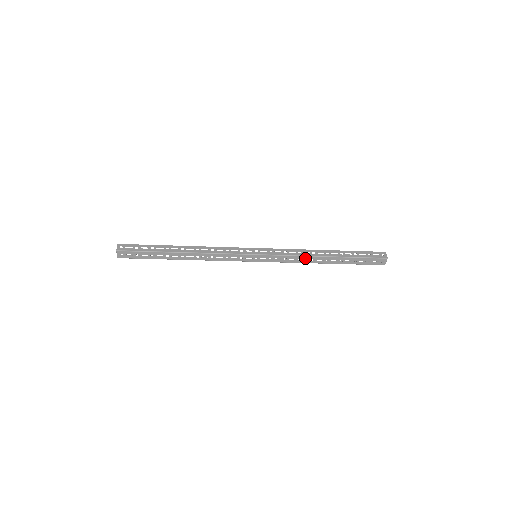
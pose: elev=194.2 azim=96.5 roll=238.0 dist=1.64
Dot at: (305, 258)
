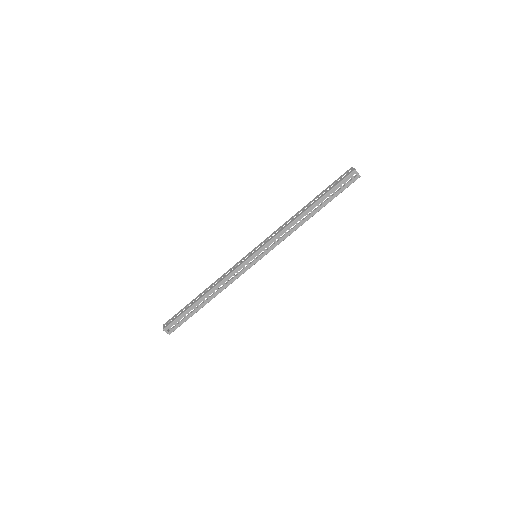
Dot at: (291, 226)
